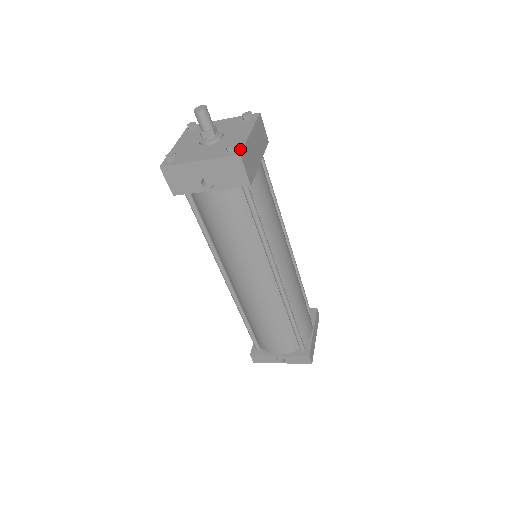
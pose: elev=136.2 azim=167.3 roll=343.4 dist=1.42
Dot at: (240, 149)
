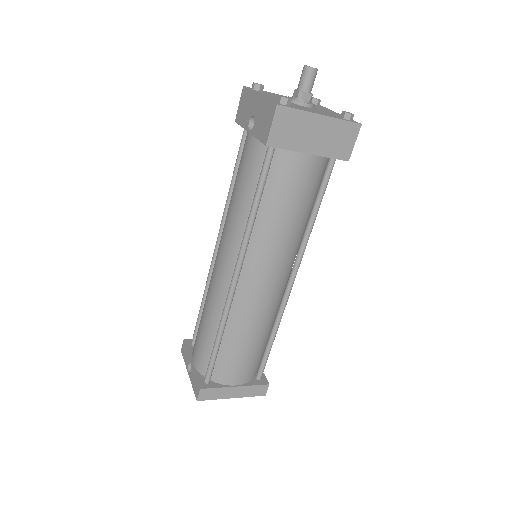
Dot at: (287, 105)
